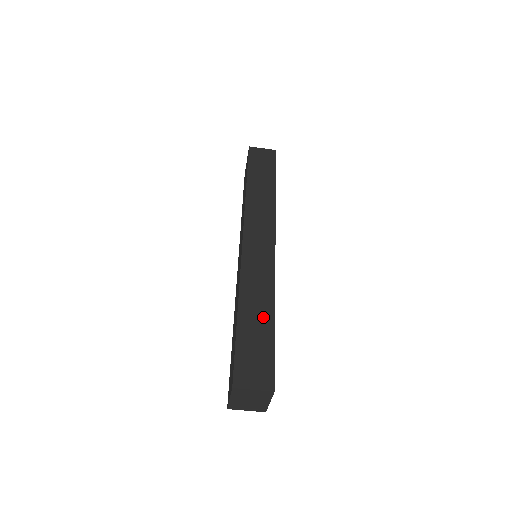
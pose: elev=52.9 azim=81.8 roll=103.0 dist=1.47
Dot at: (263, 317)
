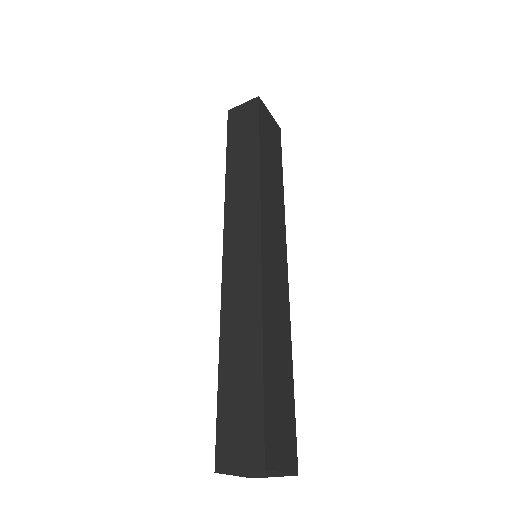
Dot at: (248, 355)
